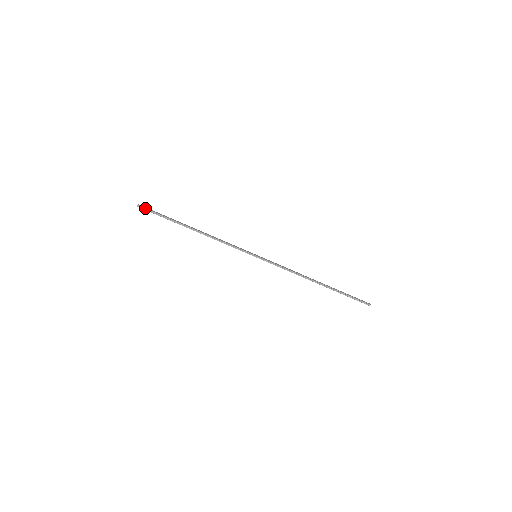
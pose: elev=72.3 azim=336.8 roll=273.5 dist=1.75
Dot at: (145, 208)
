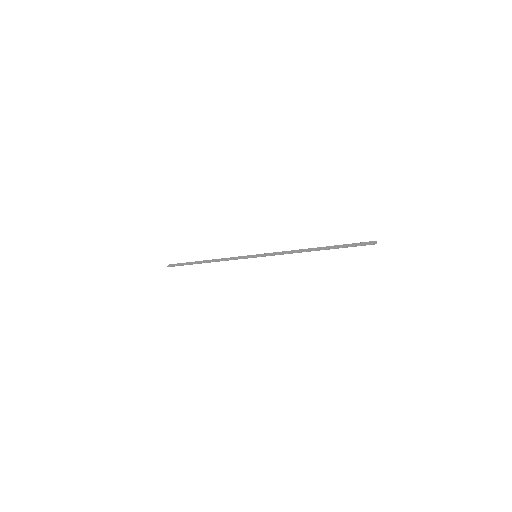
Dot at: (172, 266)
